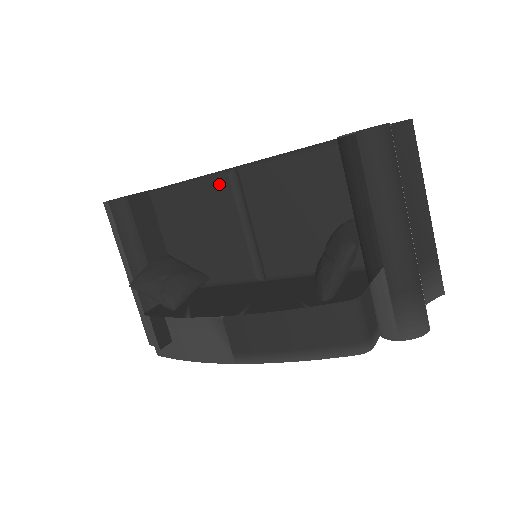
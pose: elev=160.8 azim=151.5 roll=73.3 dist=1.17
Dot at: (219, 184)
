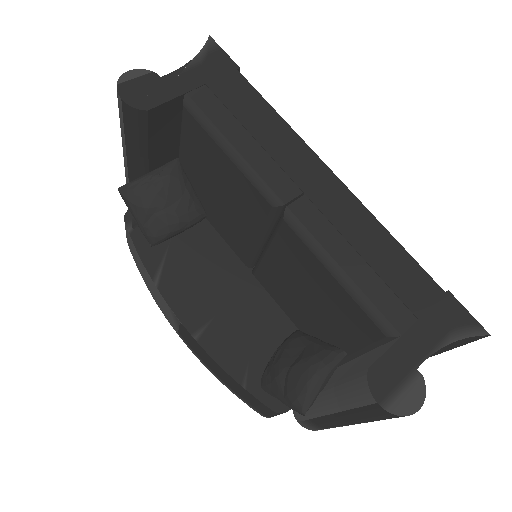
Dot at: (258, 198)
